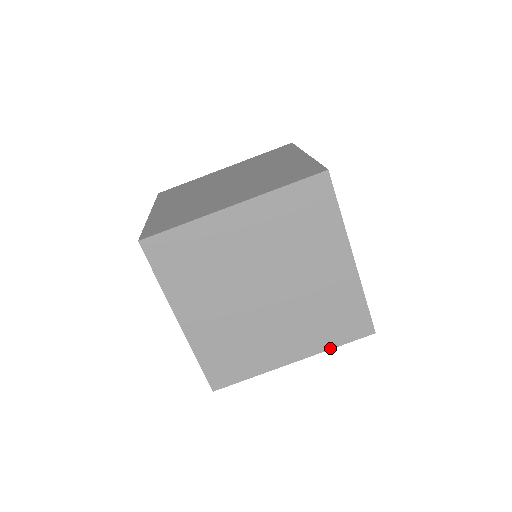
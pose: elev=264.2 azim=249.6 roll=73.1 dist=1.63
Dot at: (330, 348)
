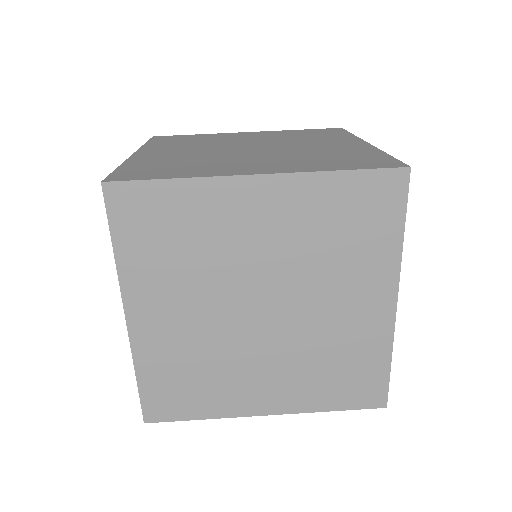
Dot at: (326, 171)
